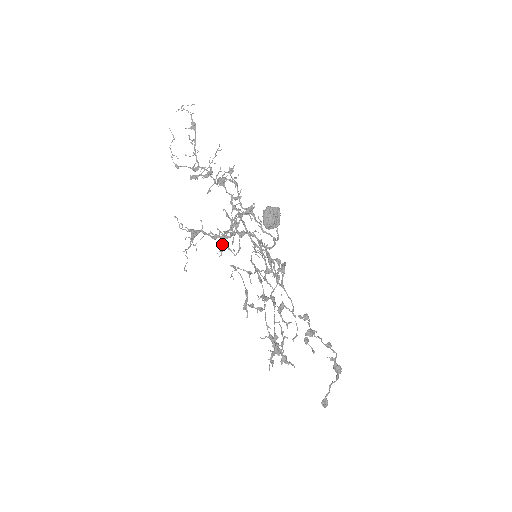
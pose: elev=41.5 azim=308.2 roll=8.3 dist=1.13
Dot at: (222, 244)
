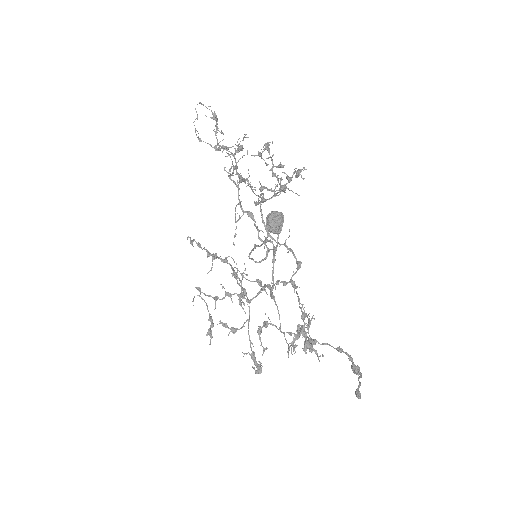
Dot at: (283, 185)
